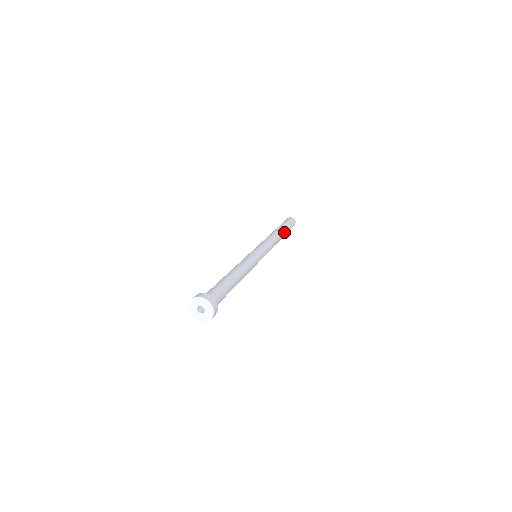
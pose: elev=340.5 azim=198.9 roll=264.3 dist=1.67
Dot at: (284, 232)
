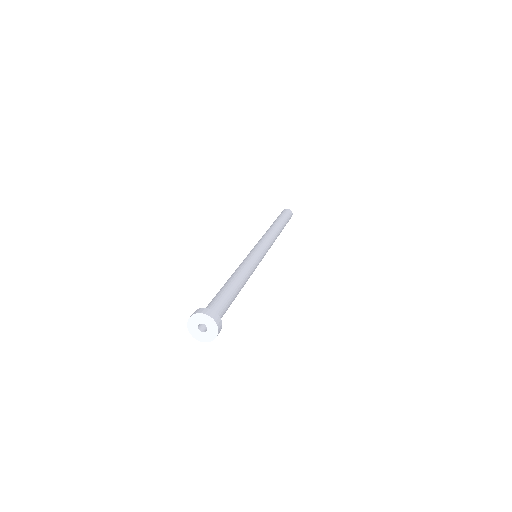
Dot at: (283, 228)
